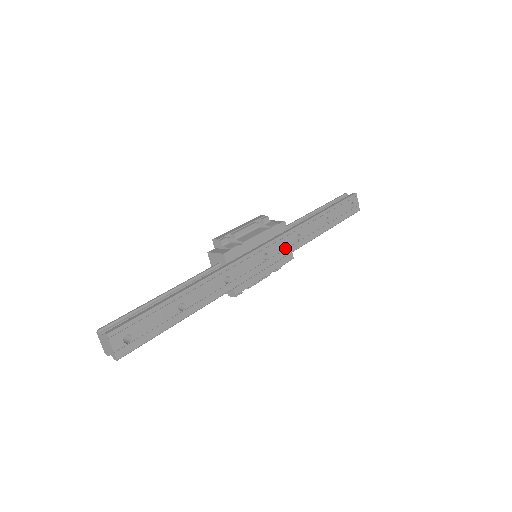
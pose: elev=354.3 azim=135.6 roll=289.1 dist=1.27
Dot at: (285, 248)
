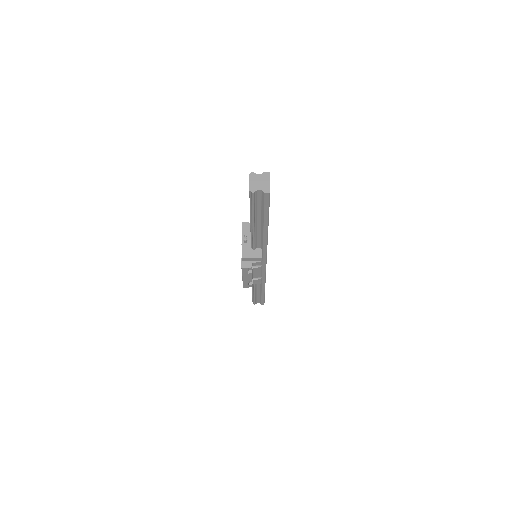
Dot at: occluded
